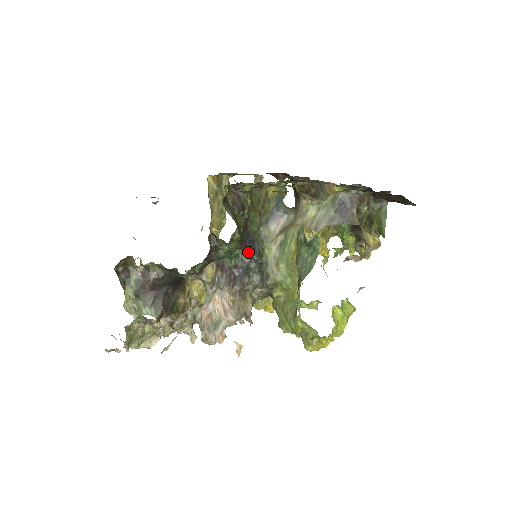
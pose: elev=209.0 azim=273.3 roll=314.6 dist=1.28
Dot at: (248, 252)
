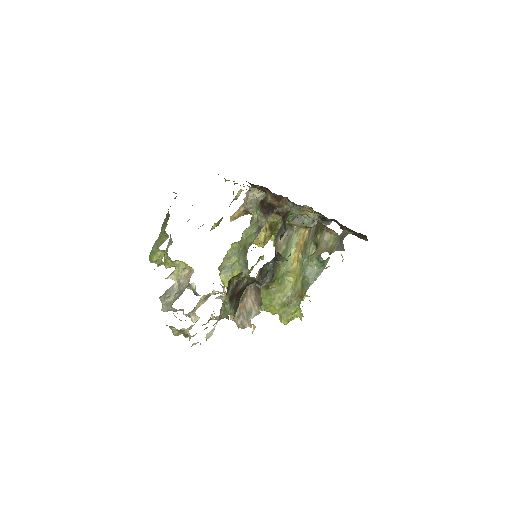
Dot at: (275, 260)
